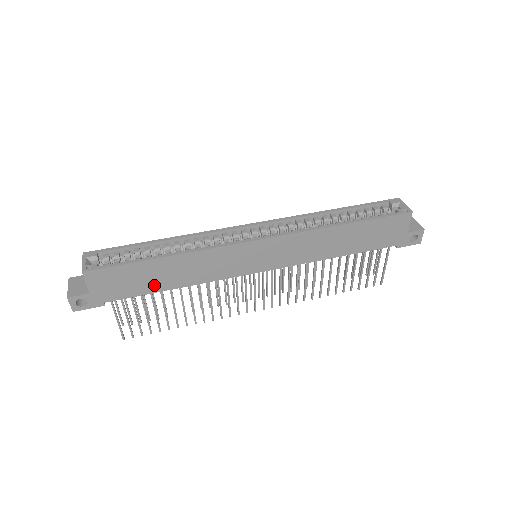
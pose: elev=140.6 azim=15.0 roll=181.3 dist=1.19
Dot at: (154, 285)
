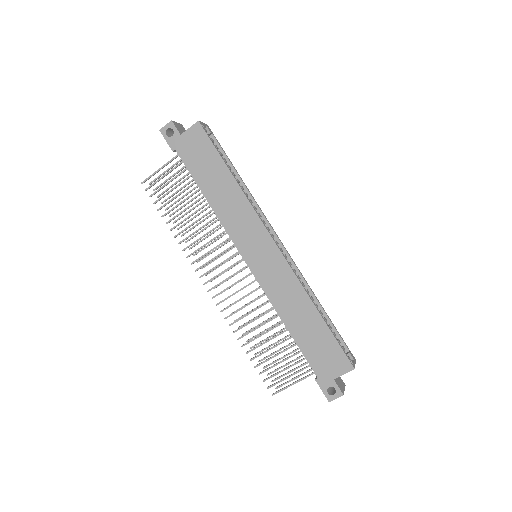
Dot at: (204, 180)
